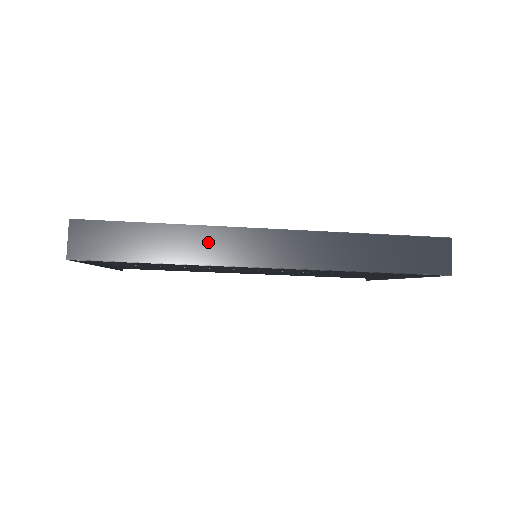
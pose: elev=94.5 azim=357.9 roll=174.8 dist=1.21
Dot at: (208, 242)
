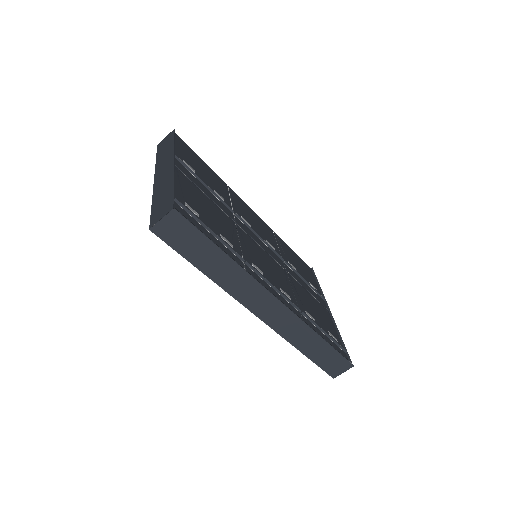
Dot at: (242, 283)
